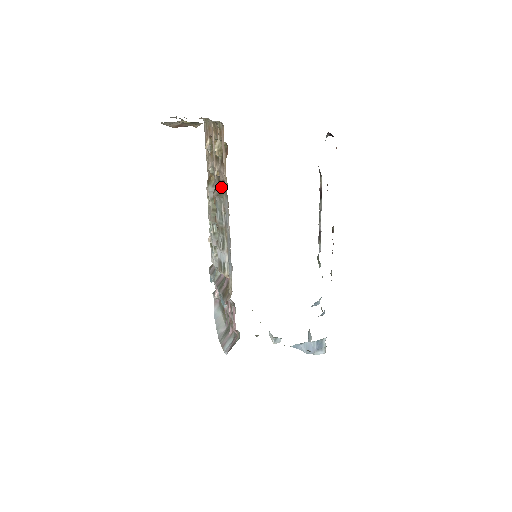
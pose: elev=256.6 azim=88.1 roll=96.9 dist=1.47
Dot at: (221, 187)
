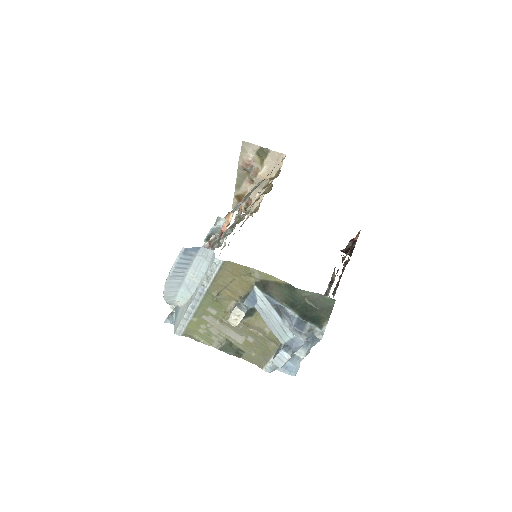
Dot at: occluded
